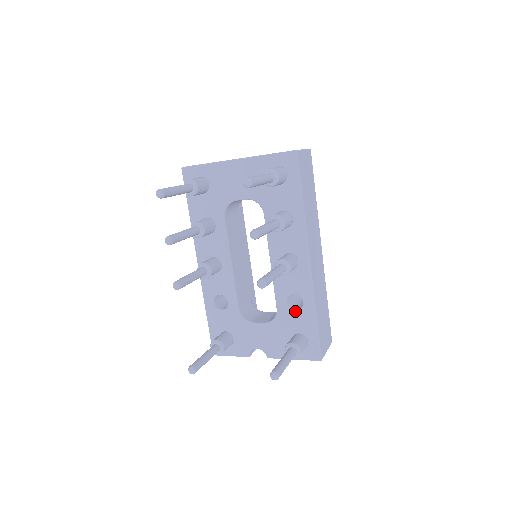
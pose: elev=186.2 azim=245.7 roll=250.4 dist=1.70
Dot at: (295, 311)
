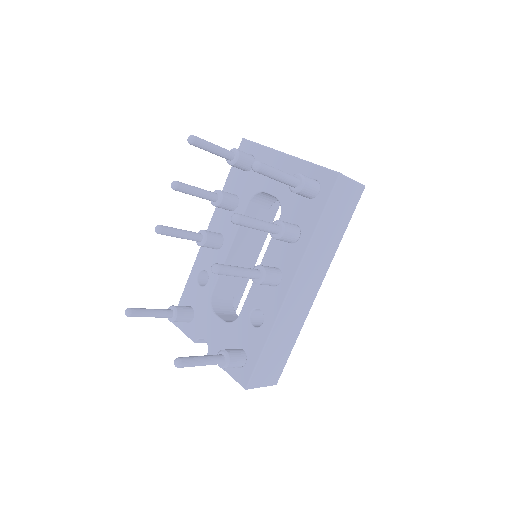
Dot at: (252, 326)
